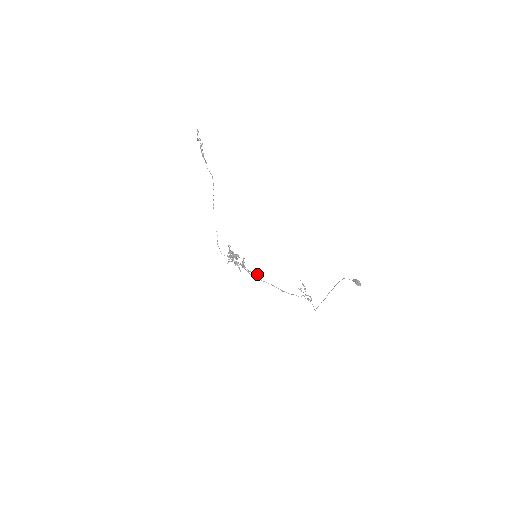
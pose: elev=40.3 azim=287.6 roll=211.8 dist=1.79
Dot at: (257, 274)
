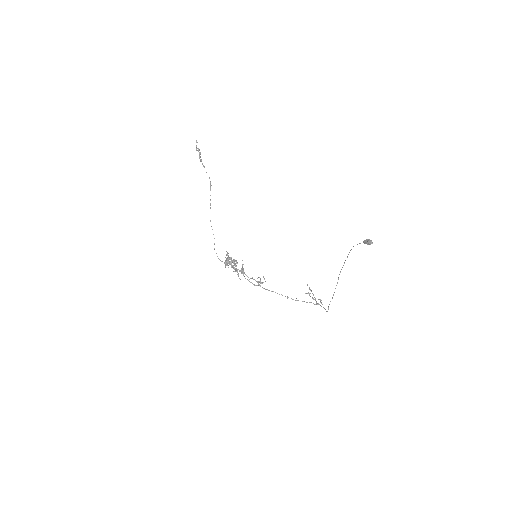
Dot at: (258, 281)
